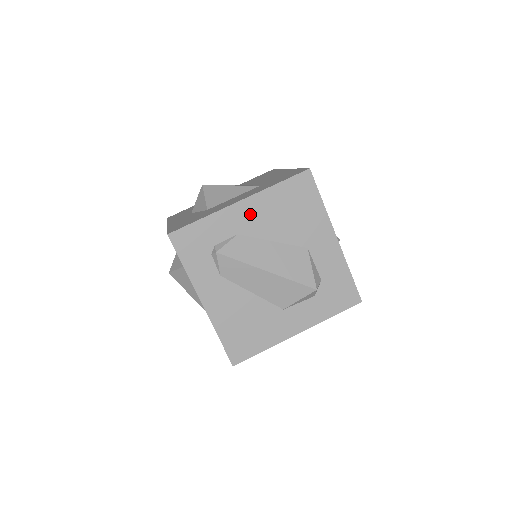
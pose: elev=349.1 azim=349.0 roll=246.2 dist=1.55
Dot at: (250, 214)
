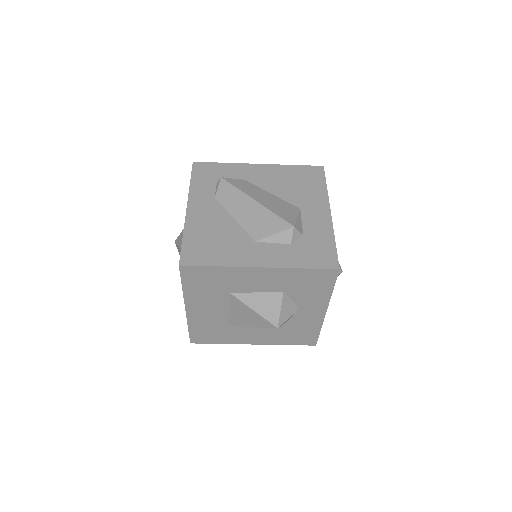
Dot at: (262, 173)
